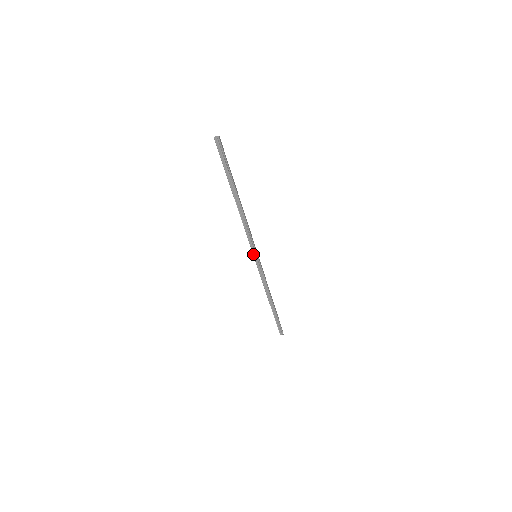
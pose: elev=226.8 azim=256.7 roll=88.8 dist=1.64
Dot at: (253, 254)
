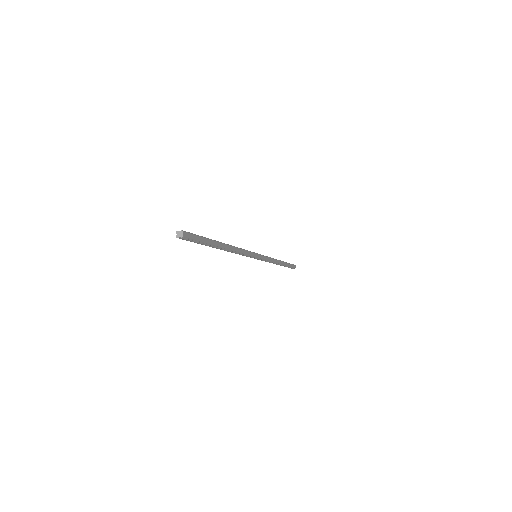
Dot at: occluded
